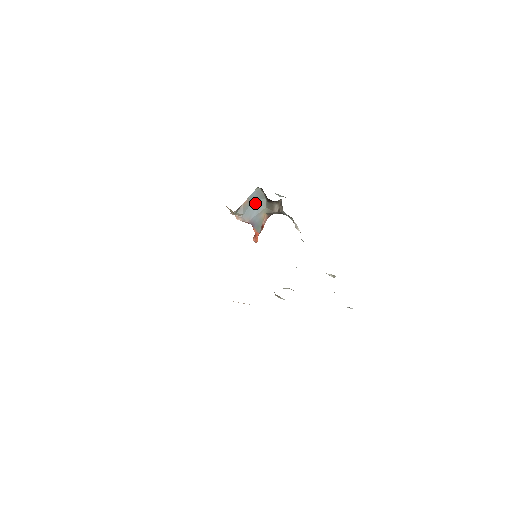
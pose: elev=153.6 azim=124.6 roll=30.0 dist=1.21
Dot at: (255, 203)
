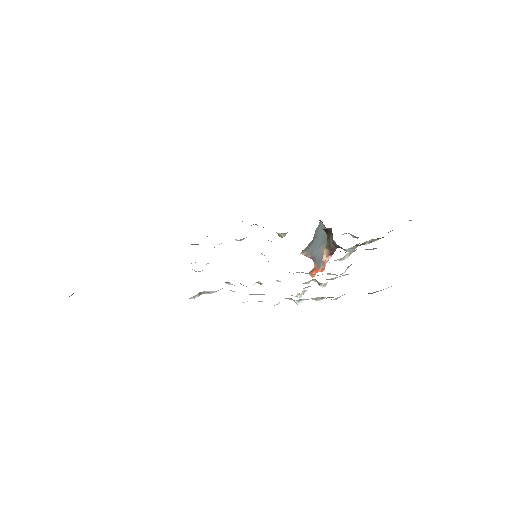
Dot at: (319, 238)
